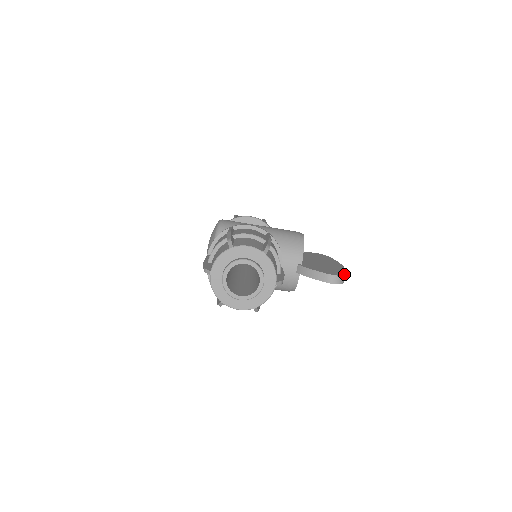
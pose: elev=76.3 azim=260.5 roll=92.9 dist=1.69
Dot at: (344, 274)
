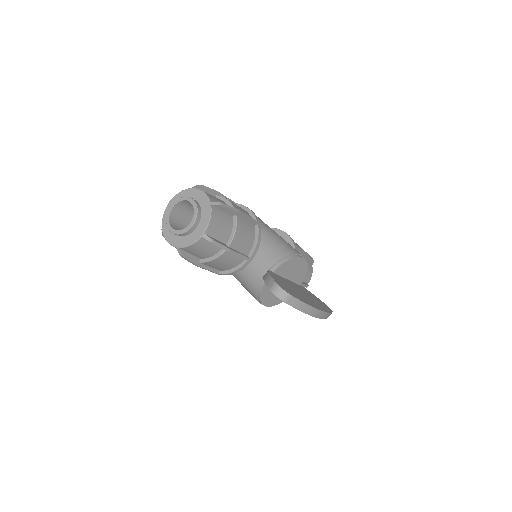
Dot at: (294, 296)
